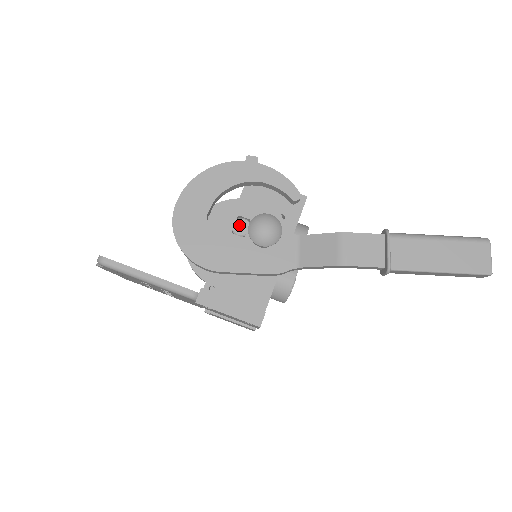
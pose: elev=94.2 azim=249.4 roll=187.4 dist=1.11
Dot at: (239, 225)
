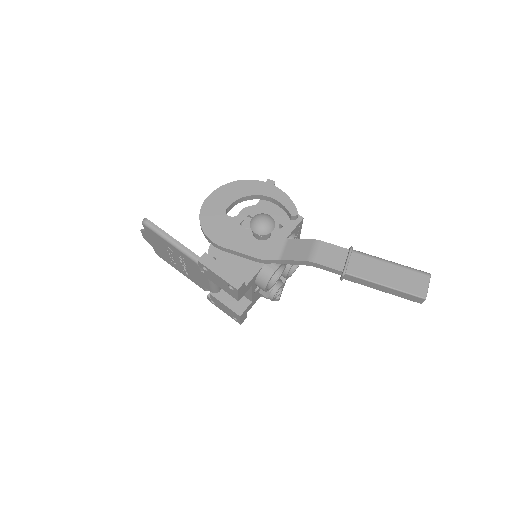
Dot at: (247, 221)
